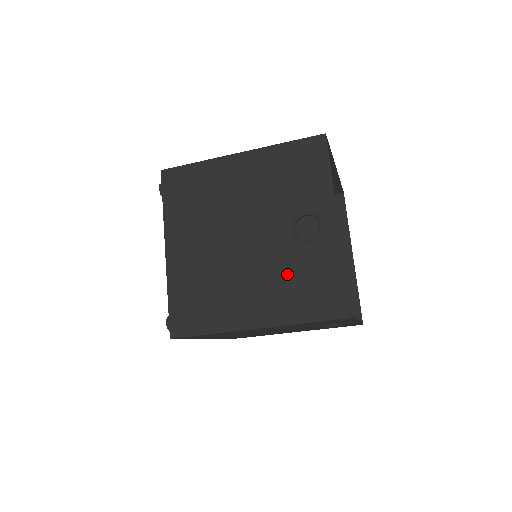
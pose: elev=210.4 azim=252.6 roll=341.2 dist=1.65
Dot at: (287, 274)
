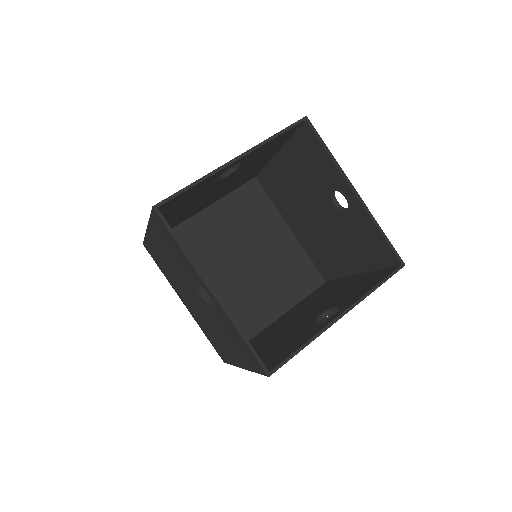
Dot at: (225, 332)
